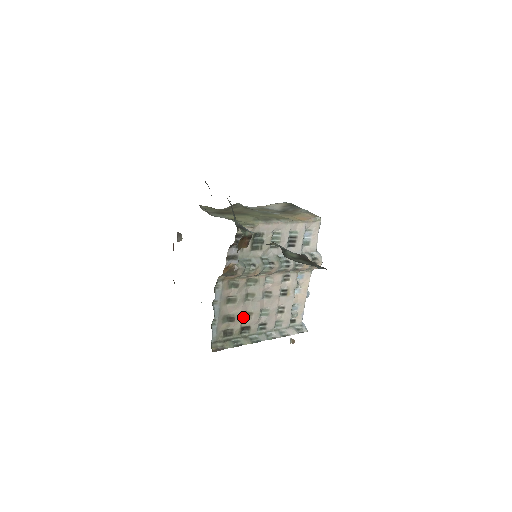
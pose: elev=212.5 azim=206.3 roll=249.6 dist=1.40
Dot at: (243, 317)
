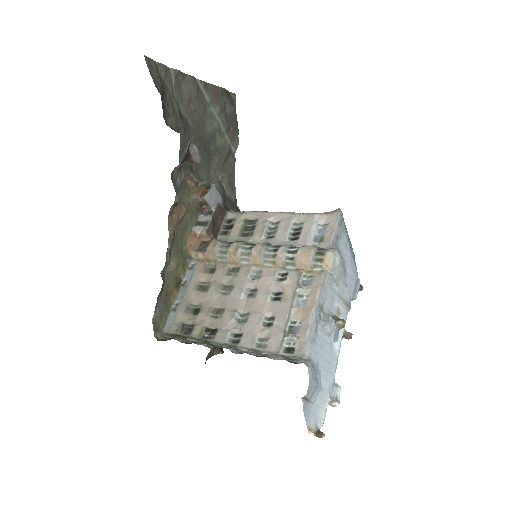
Dot at: (213, 316)
